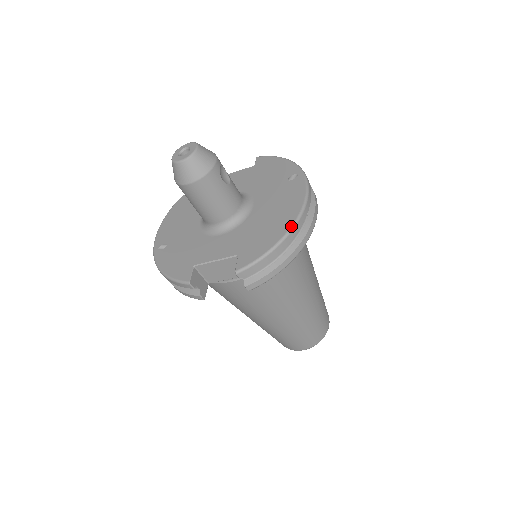
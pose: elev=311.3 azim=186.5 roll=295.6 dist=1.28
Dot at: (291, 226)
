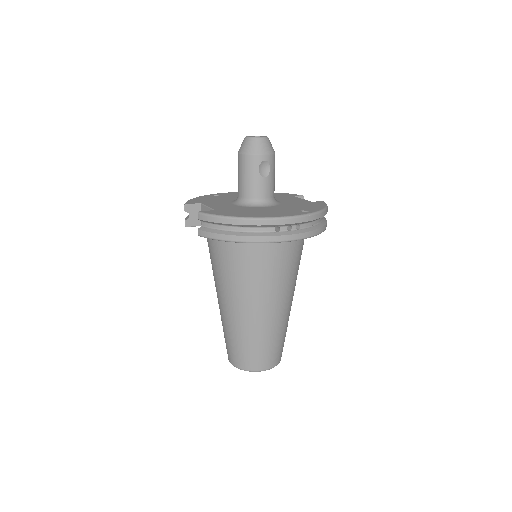
Dot at: (250, 217)
